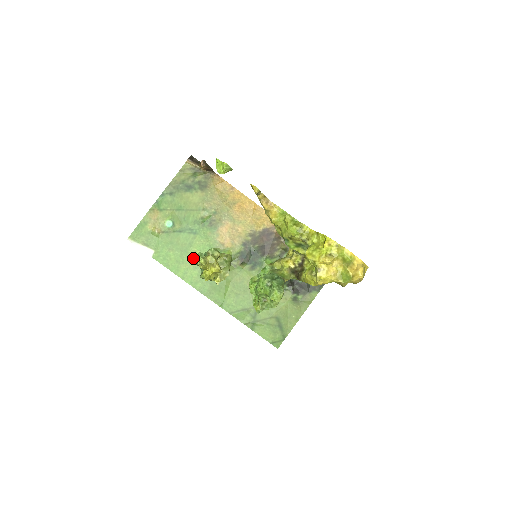
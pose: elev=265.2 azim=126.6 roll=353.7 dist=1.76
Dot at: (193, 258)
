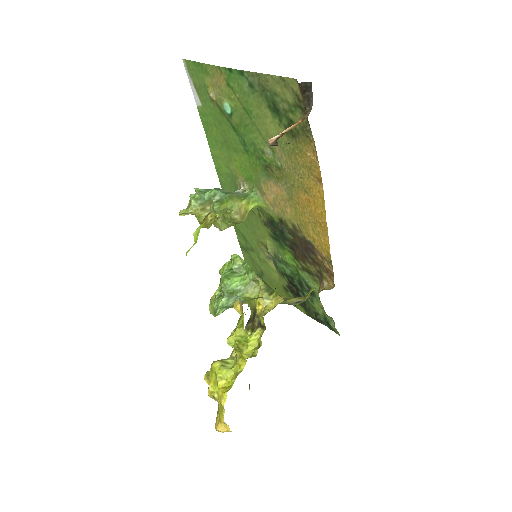
Dot at: (231, 160)
